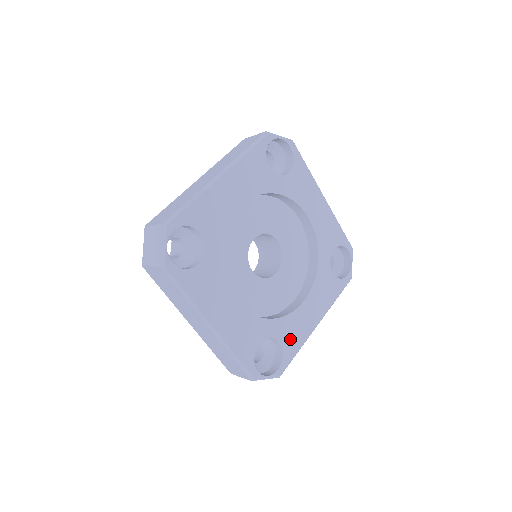
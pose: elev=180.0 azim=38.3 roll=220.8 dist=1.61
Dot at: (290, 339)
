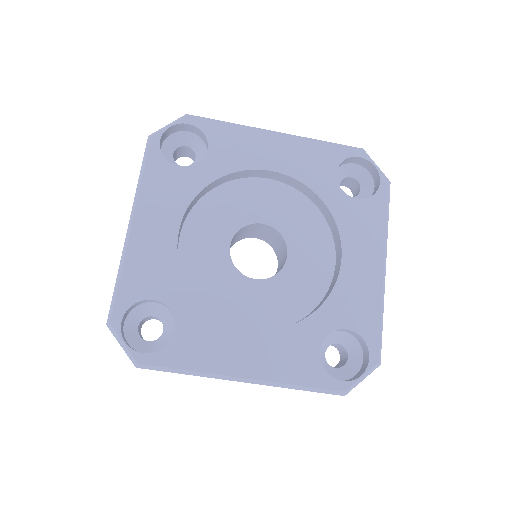
Dot at: (358, 314)
